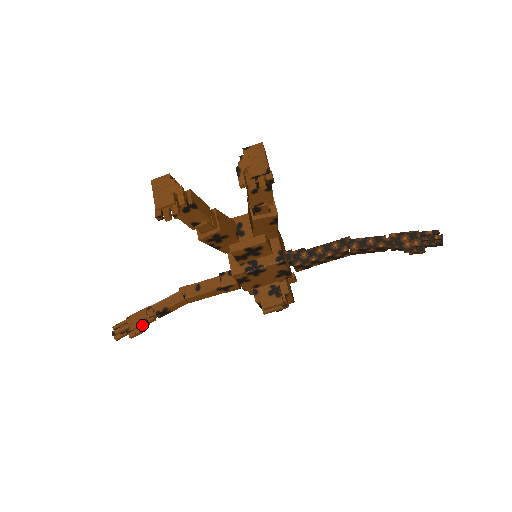
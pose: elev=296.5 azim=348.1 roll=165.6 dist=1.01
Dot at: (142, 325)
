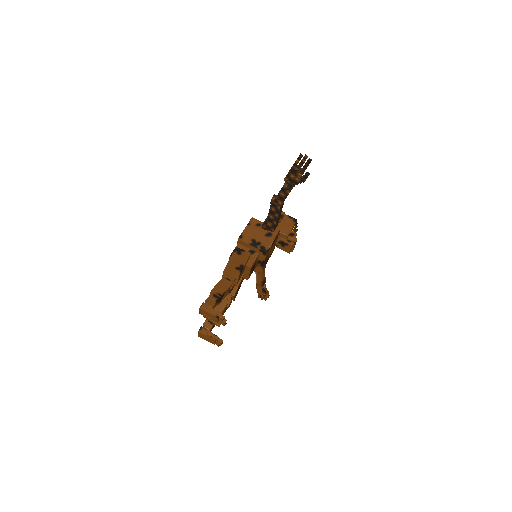
Dot at: (265, 292)
